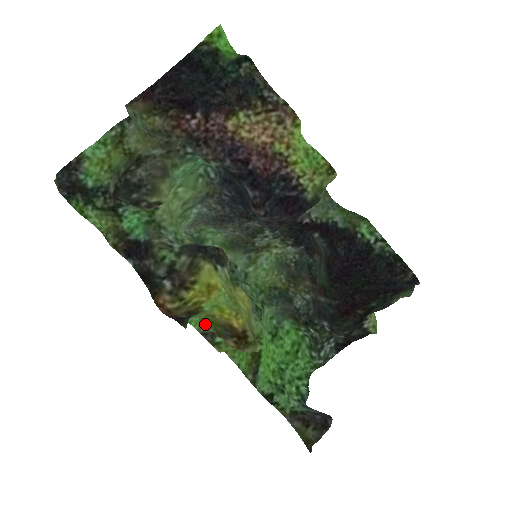
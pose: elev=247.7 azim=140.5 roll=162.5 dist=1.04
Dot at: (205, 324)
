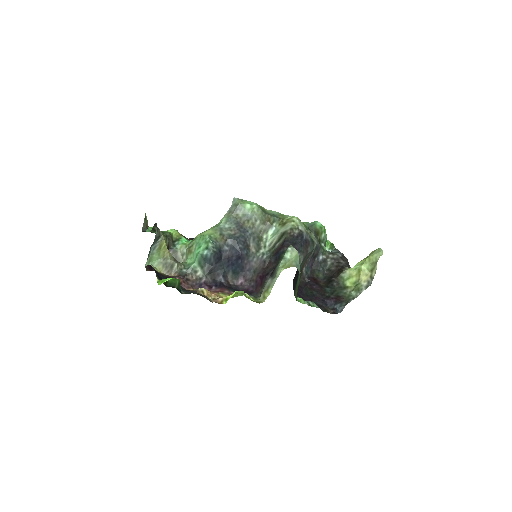
Dot at: occluded
